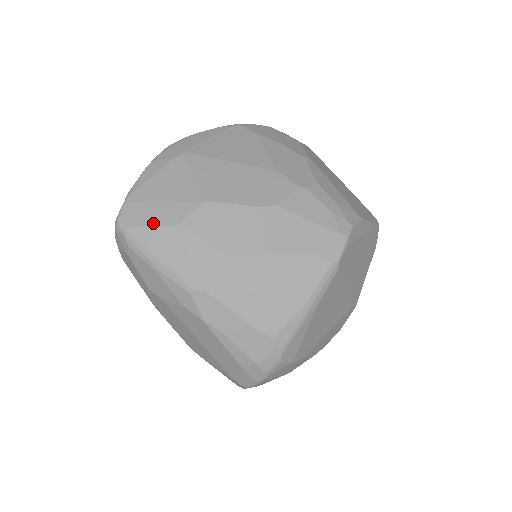
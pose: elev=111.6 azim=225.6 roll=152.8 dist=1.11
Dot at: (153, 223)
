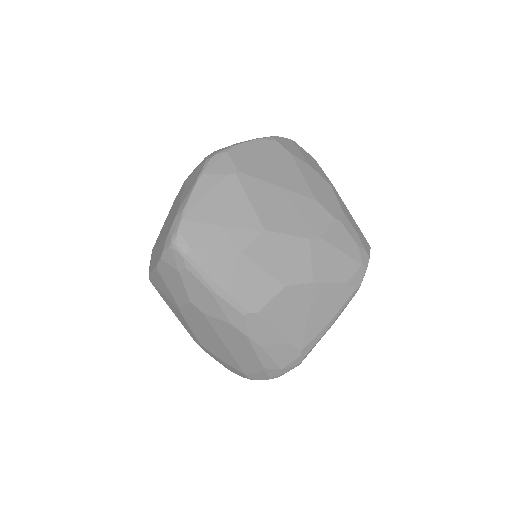
Dot at: (215, 248)
